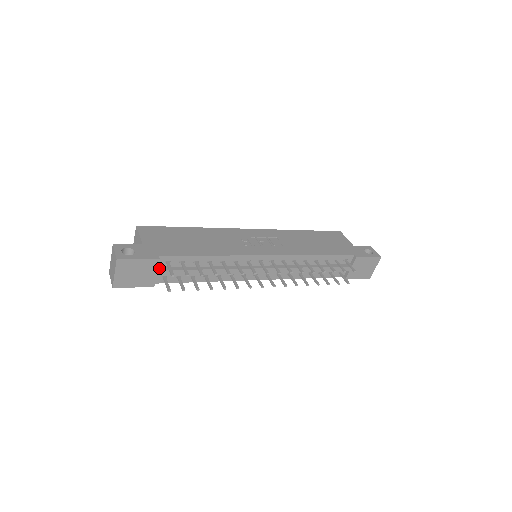
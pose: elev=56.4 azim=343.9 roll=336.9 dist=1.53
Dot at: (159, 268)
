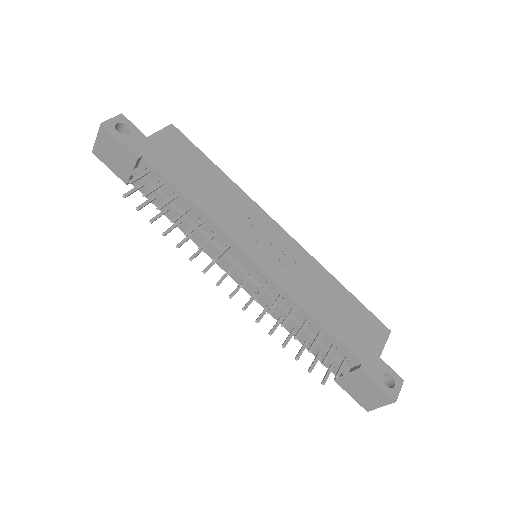
Dot at: (138, 170)
